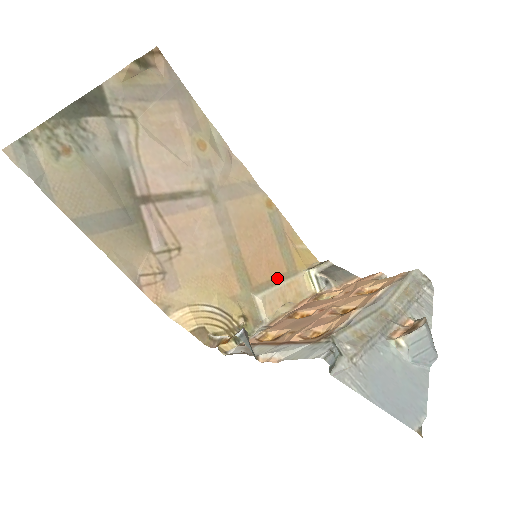
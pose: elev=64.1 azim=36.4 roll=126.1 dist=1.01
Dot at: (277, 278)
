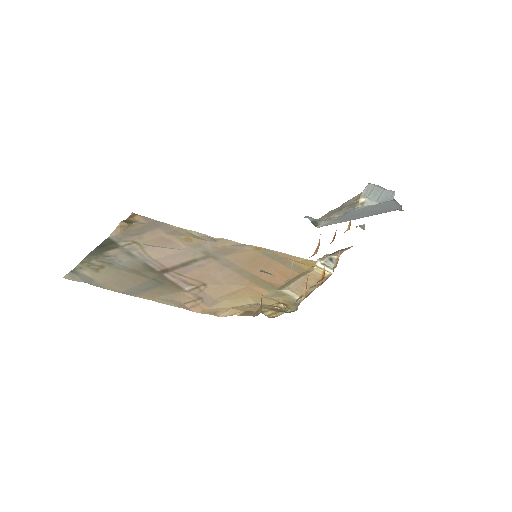
Dot at: (294, 279)
